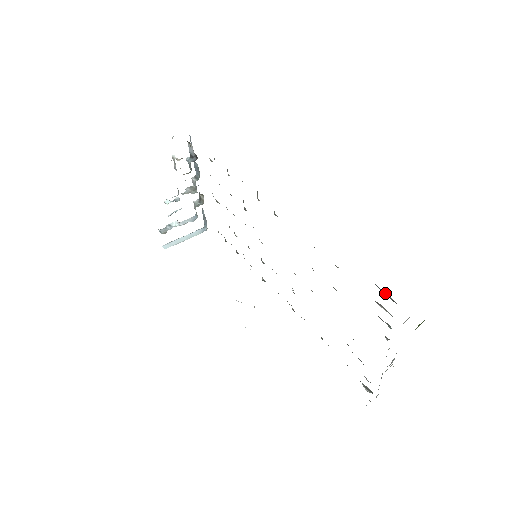
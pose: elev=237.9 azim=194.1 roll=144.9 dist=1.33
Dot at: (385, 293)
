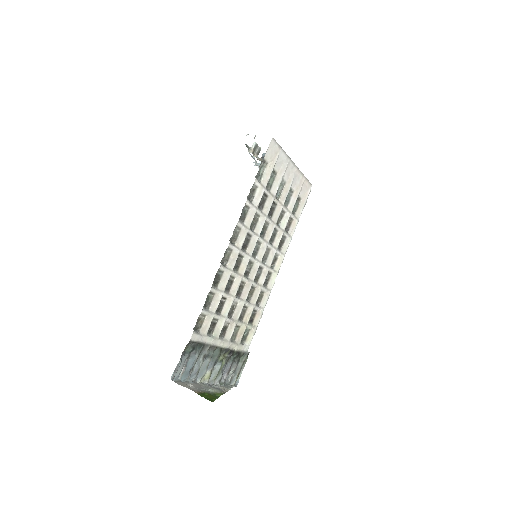
Dot at: (177, 369)
